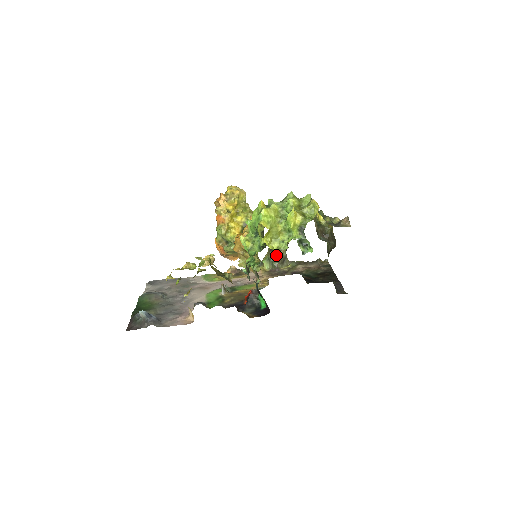
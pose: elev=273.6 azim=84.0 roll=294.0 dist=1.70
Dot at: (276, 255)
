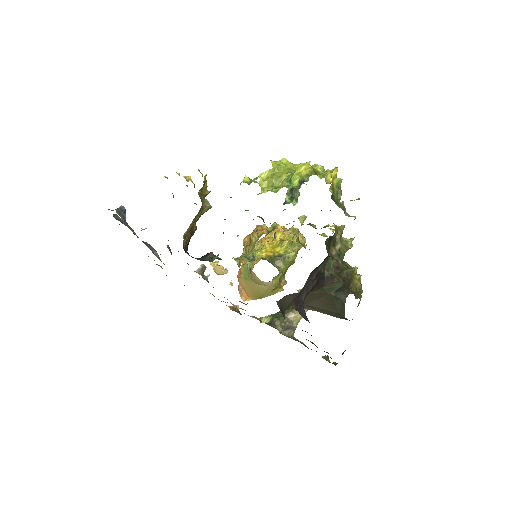
Dot at: occluded
